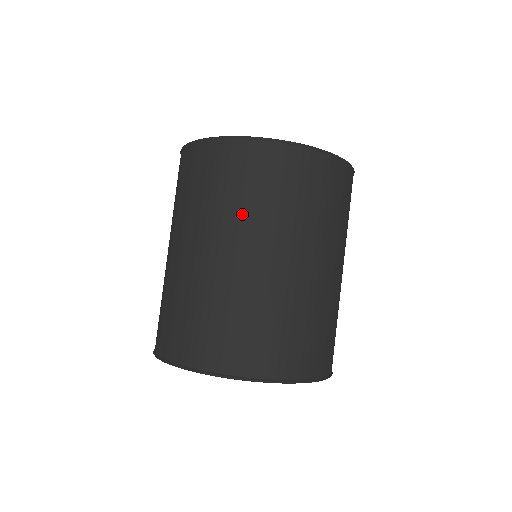
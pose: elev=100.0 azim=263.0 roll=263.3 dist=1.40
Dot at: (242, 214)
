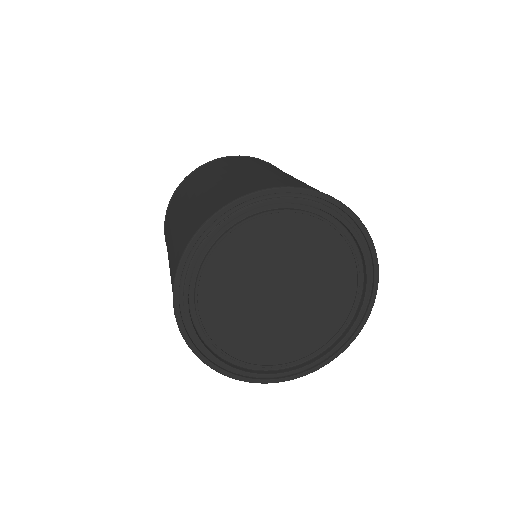
Dot at: occluded
